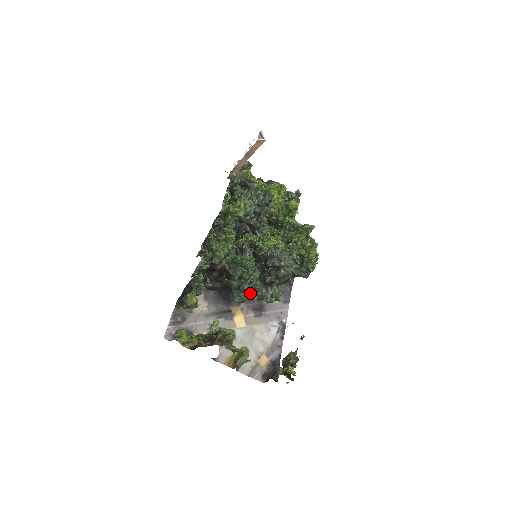
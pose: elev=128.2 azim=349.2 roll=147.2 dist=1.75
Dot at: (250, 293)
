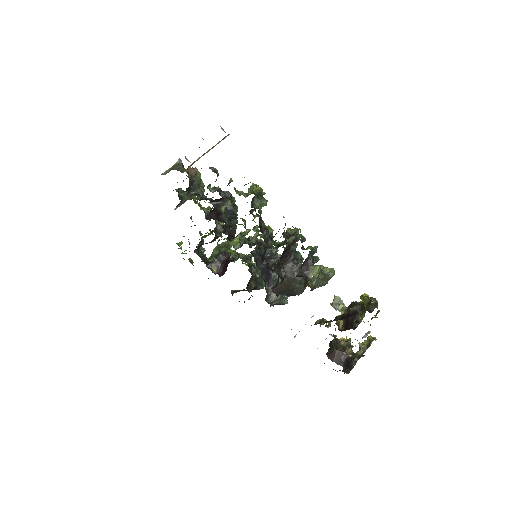
Dot at: occluded
